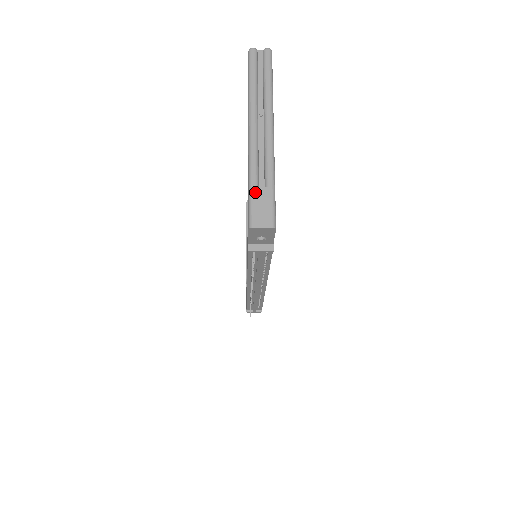
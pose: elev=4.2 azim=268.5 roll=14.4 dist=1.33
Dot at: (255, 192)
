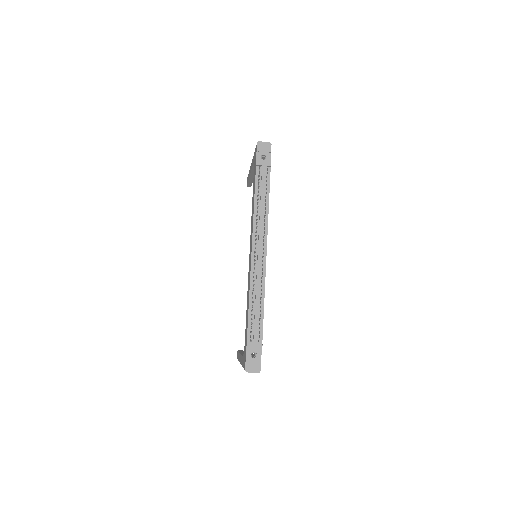
Dot at: occluded
